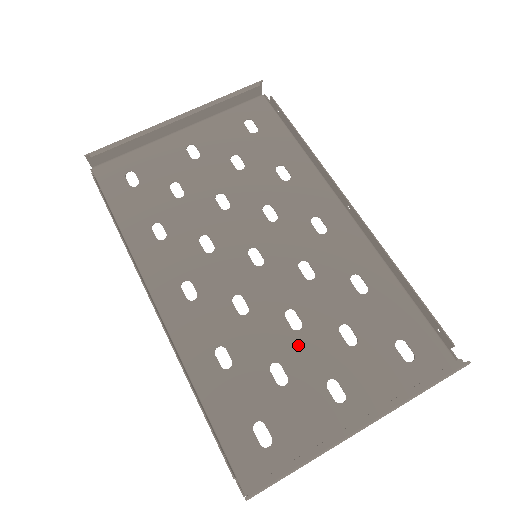
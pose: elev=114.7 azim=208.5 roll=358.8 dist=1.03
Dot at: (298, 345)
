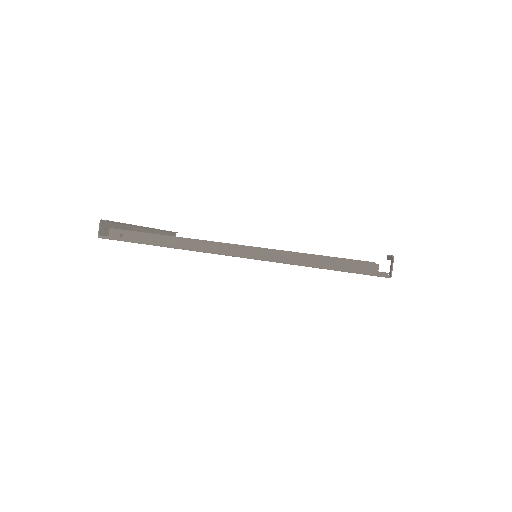
Dot at: occluded
